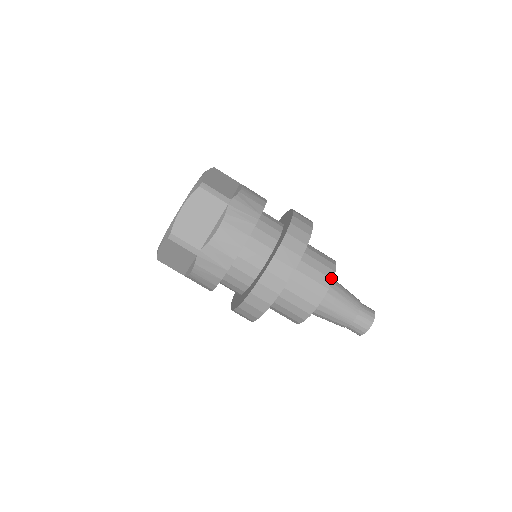
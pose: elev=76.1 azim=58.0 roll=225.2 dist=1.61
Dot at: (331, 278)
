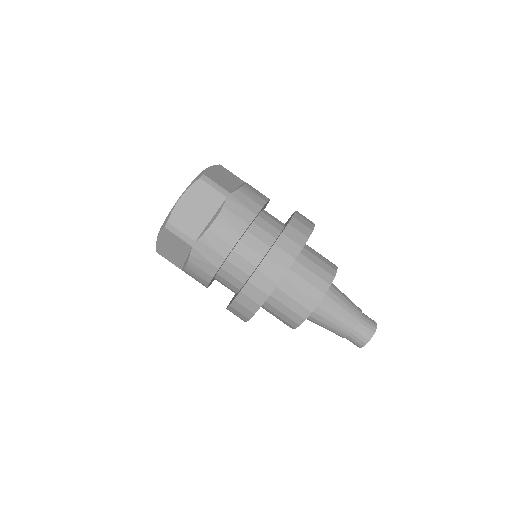
Dot at: (334, 264)
